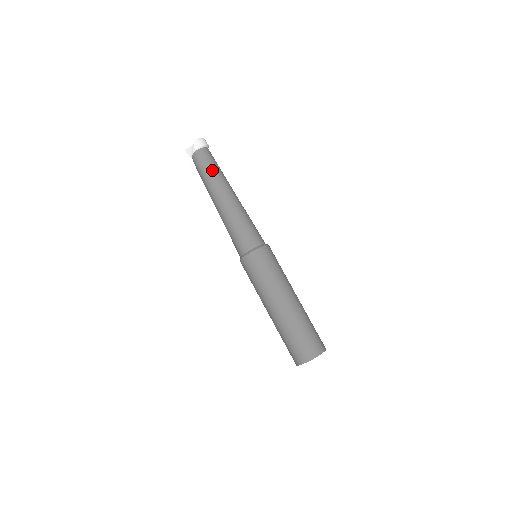
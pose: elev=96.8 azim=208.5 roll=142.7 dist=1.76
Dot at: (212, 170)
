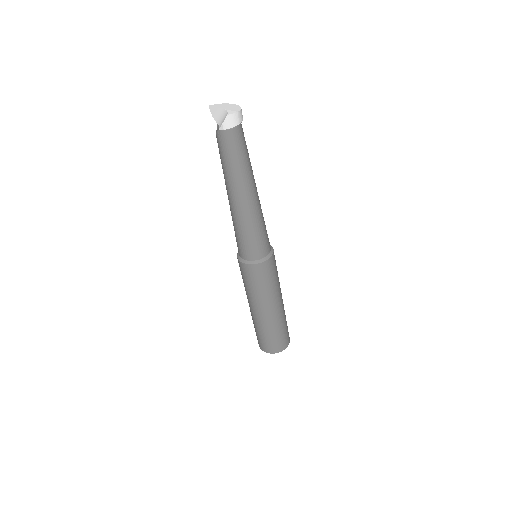
Dot at: (238, 163)
